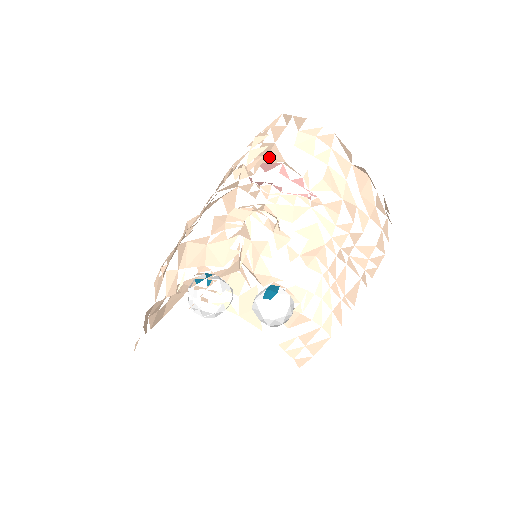
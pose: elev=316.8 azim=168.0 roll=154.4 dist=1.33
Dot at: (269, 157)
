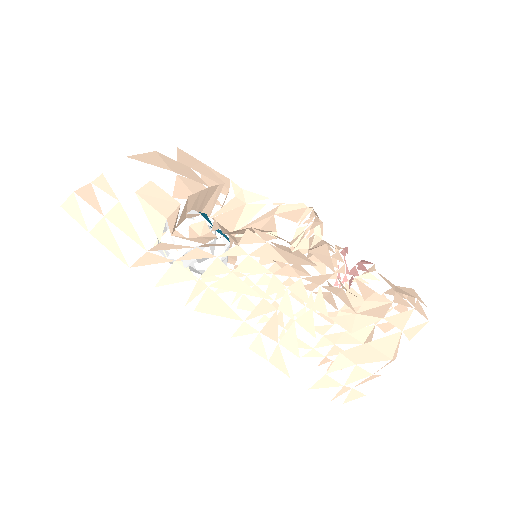
Dot at: occluded
